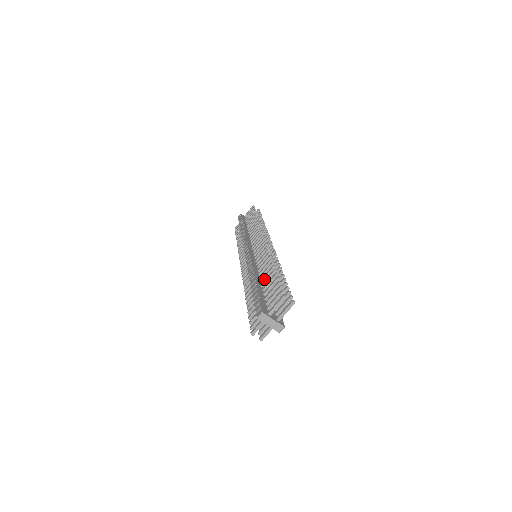
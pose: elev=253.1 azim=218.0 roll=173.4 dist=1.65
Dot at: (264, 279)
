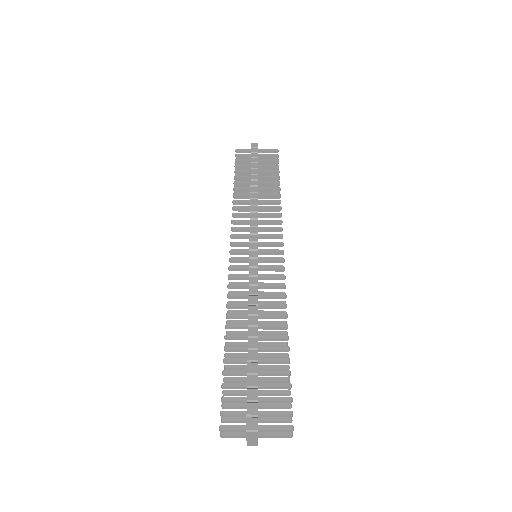
Dot at: (265, 339)
